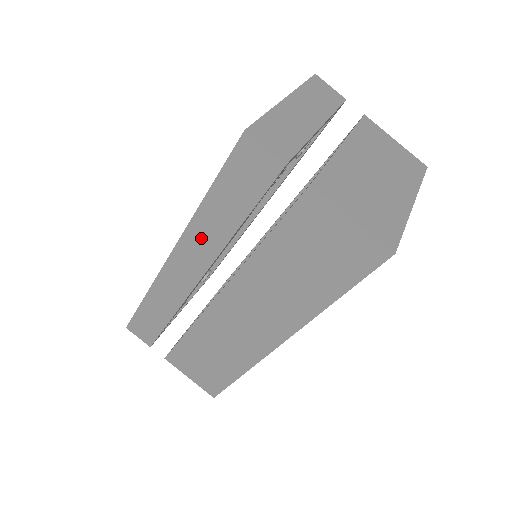
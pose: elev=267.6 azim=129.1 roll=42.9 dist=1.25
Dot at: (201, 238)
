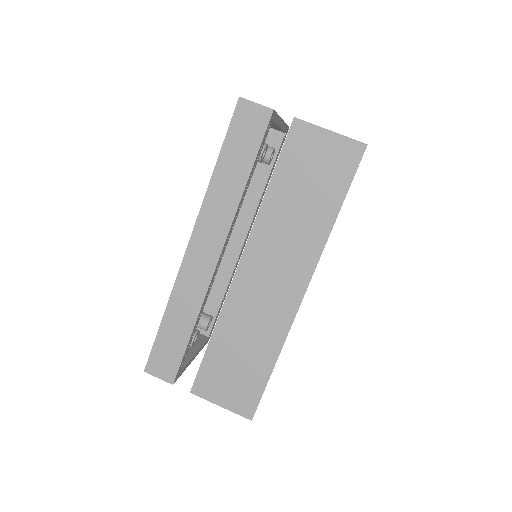
Dot at: (216, 209)
